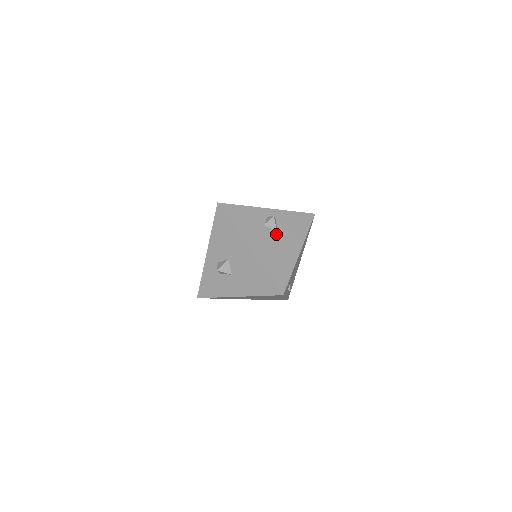
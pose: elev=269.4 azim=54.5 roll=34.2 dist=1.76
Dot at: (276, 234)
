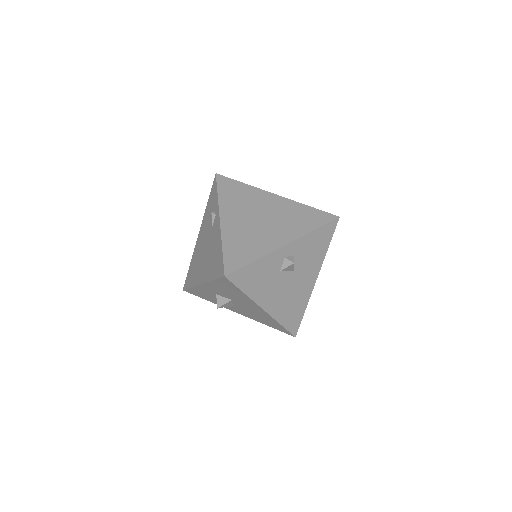
Dot at: (293, 275)
